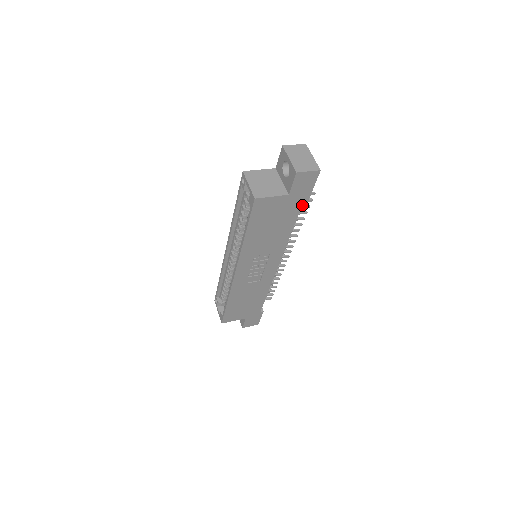
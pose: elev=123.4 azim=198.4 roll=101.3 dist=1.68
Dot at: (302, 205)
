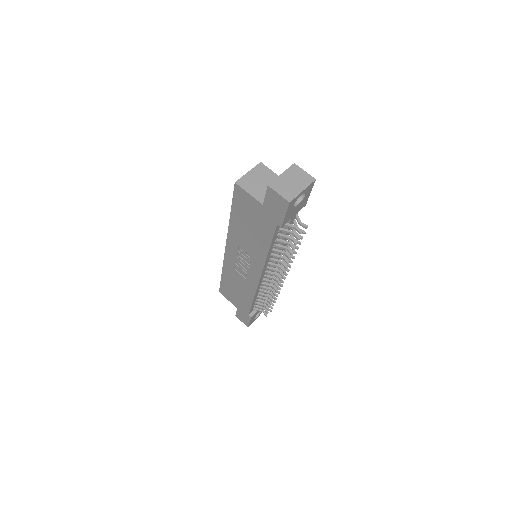
Dot at: (292, 237)
